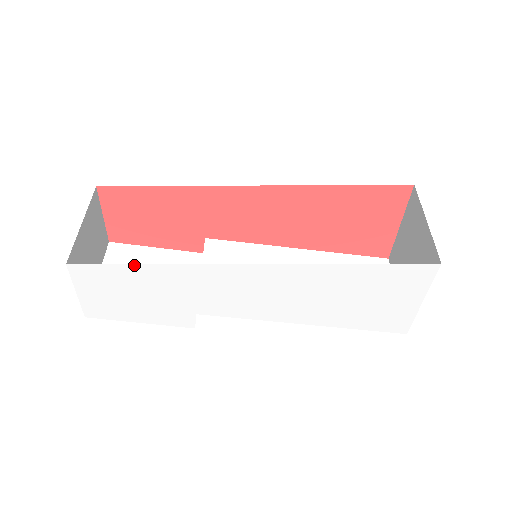
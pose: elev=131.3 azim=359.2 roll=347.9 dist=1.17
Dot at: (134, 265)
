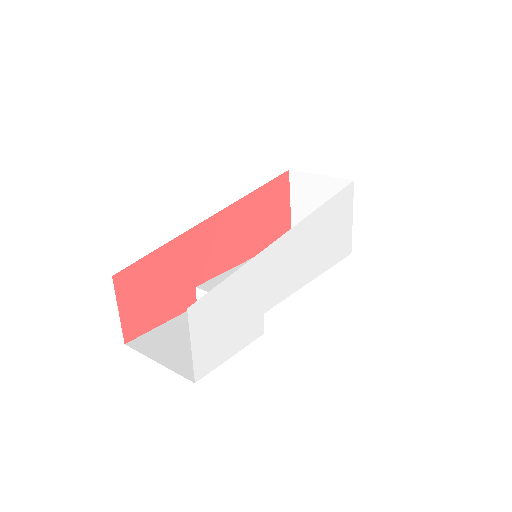
Dot at: (230, 277)
